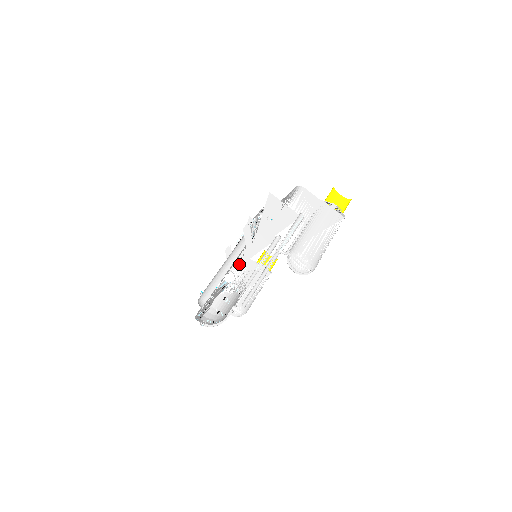
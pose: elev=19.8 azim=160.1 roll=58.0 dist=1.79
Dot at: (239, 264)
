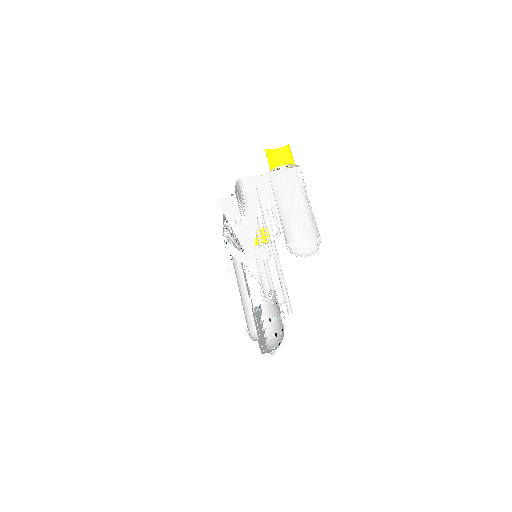
Dot at: occluded
